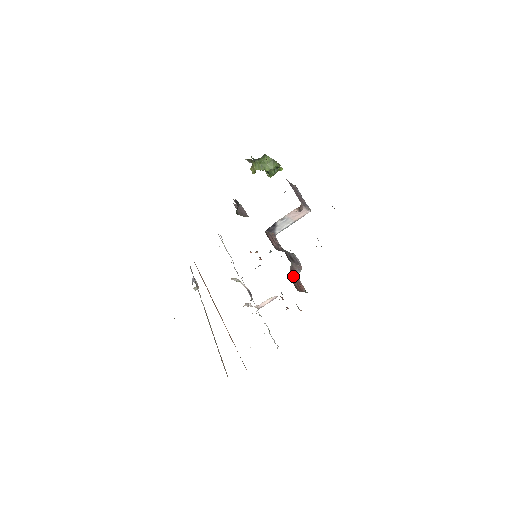
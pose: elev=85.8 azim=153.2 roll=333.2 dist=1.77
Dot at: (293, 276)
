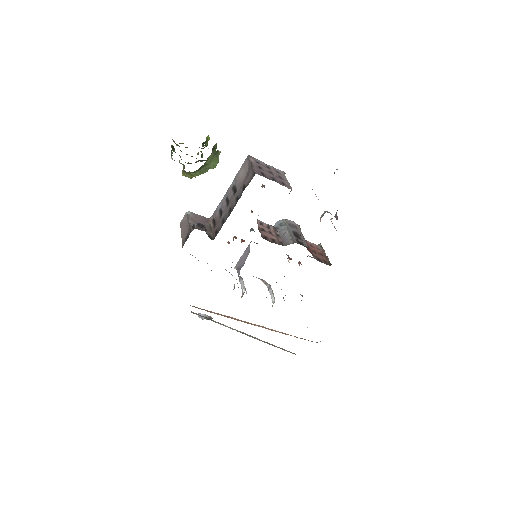
Dot at: (310, 250)
